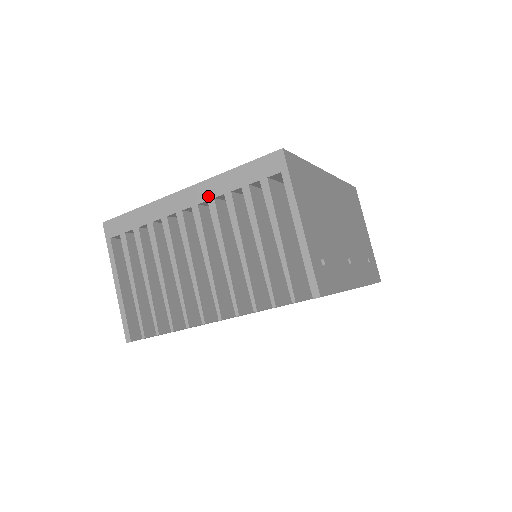
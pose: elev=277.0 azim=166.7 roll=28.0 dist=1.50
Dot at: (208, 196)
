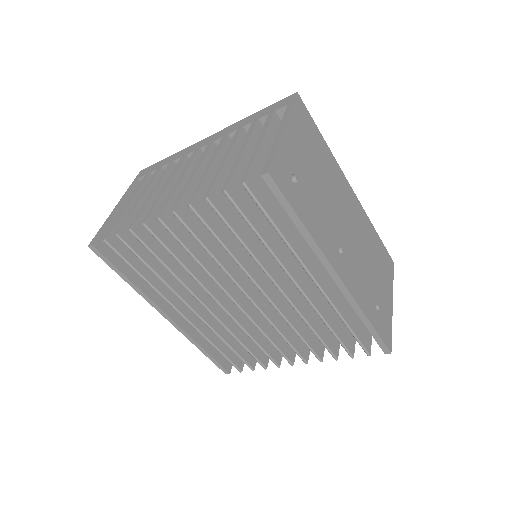
Dot at: (224, 134)
